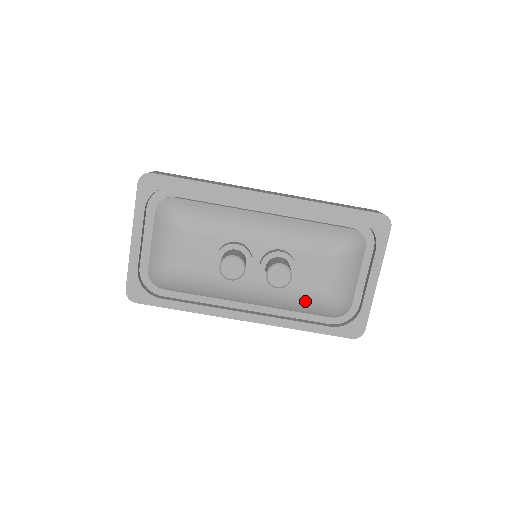
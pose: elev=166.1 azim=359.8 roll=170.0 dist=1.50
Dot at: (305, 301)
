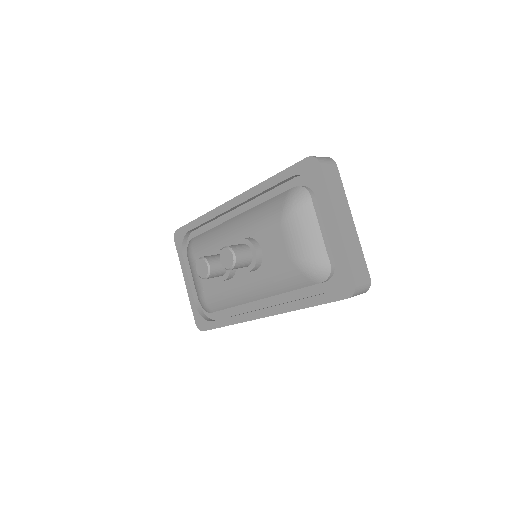
Dot at: (283, 276)
